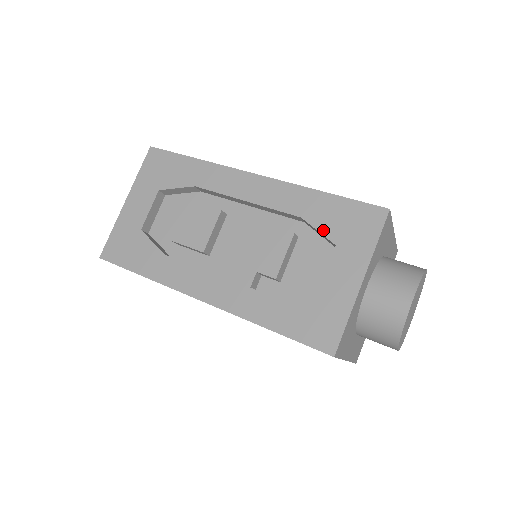
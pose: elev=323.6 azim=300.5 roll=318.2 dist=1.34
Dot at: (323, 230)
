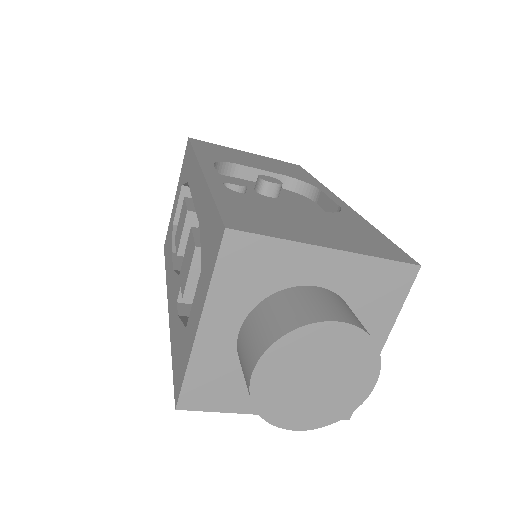
Dot at: (202, 248)
